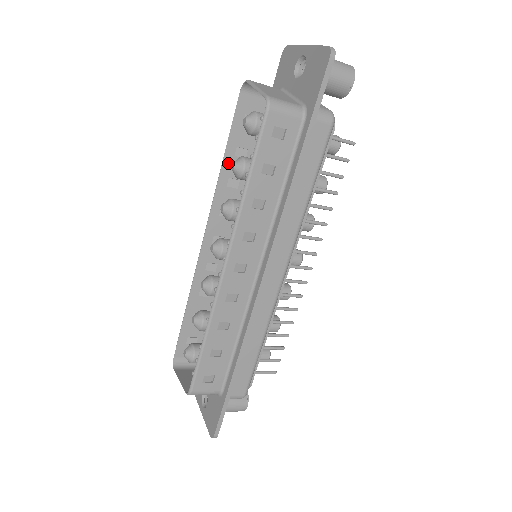
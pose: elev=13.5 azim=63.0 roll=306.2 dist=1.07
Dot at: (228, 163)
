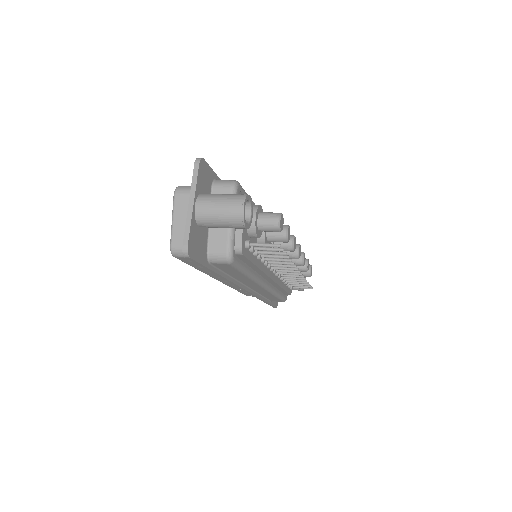
Dot at: occluded
